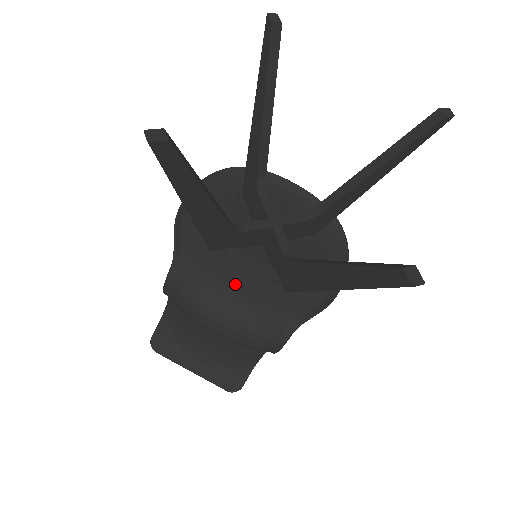
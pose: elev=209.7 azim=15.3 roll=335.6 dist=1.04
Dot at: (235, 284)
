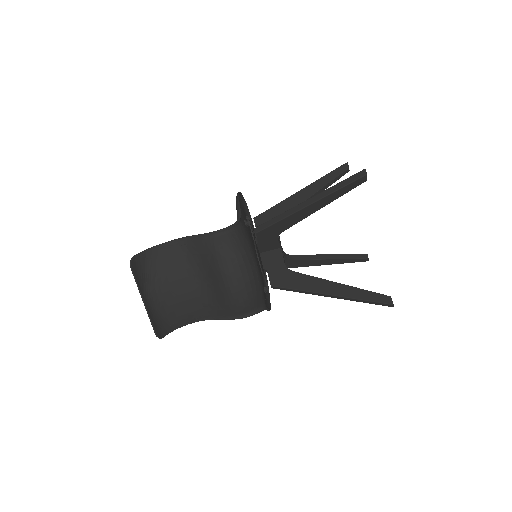
Dot at: occluded
